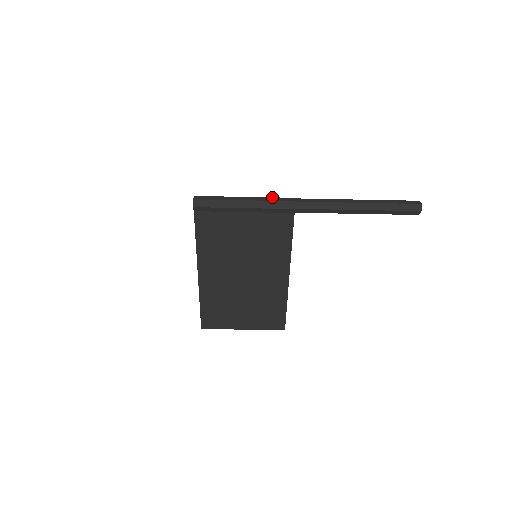
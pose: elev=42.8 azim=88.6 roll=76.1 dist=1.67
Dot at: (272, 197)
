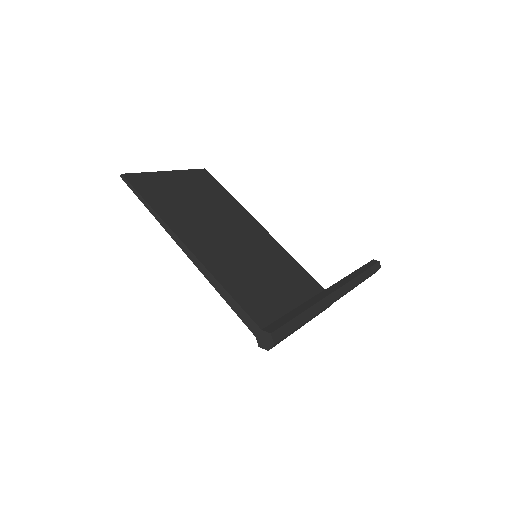
Dot at: occluded
